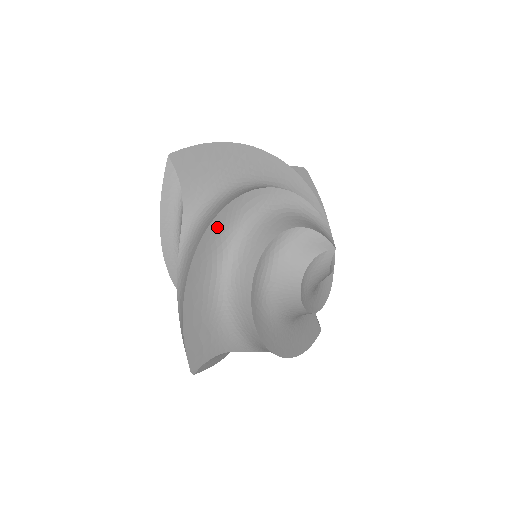
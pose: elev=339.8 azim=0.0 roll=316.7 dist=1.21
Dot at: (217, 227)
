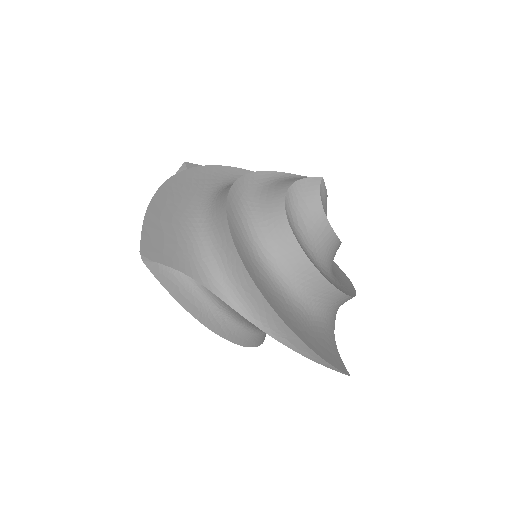
Dot at: (209, 173)
